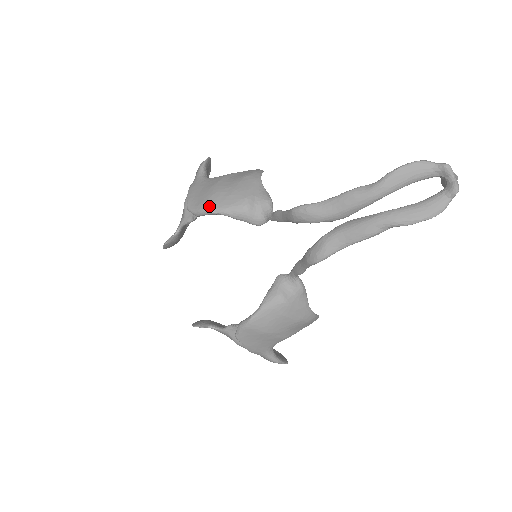
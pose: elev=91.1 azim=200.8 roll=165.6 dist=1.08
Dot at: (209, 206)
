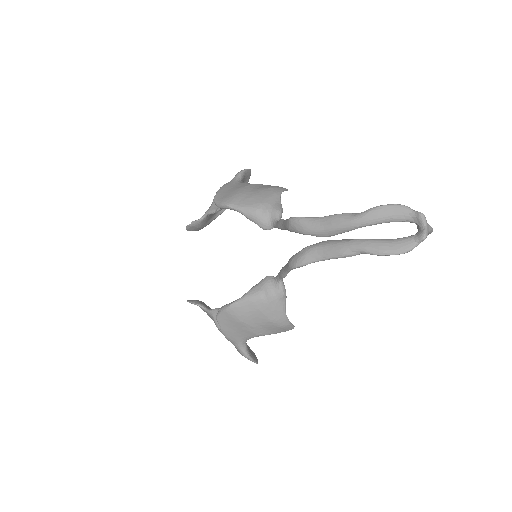
Dot at: (230, 201)
